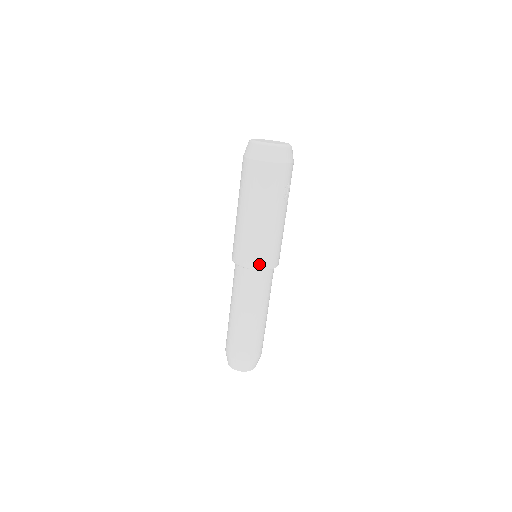
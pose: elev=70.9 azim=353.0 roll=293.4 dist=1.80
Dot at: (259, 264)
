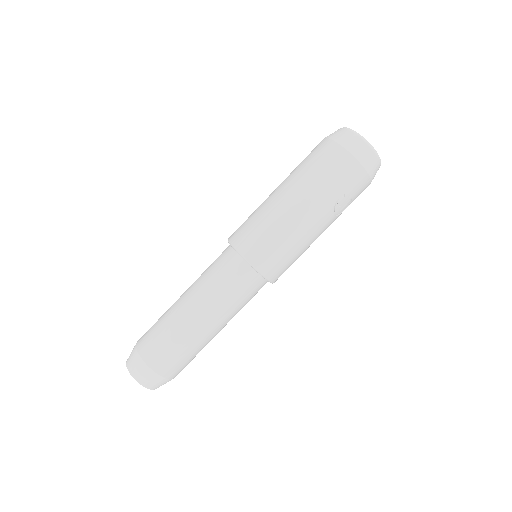
Dot at: (254, 256)
